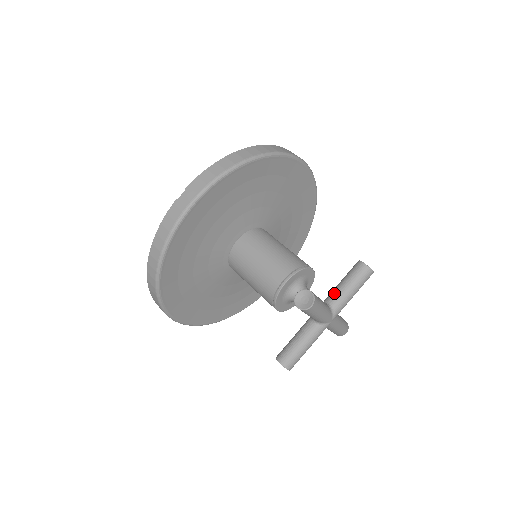
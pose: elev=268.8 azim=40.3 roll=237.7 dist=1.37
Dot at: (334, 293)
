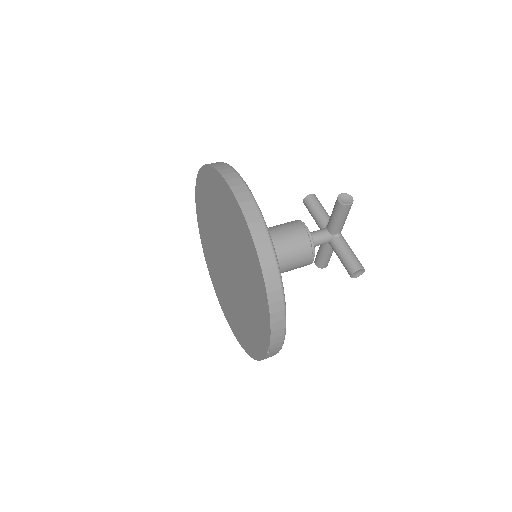
Dot at: (337, 229)
